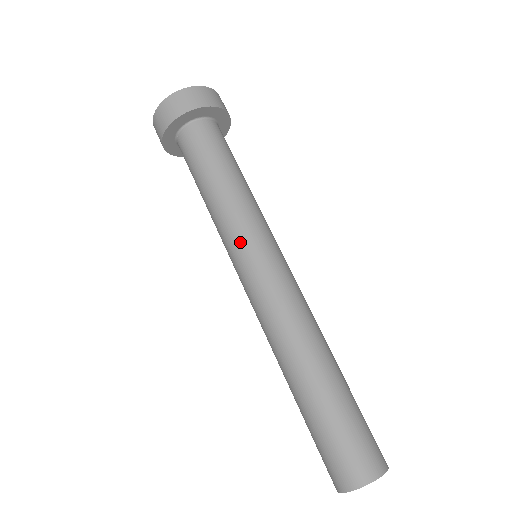
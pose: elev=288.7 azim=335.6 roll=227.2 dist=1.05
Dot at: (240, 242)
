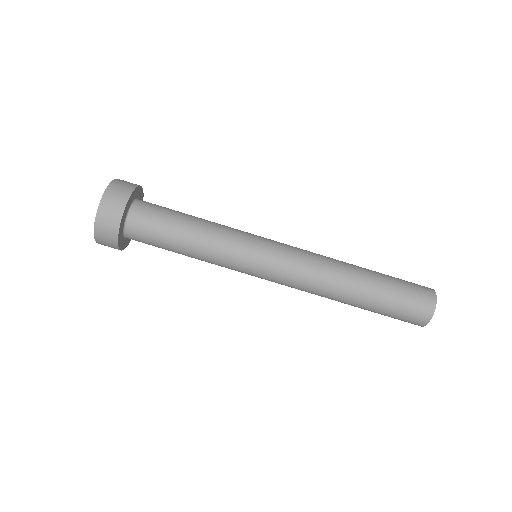
Dot at: (249, 245)
